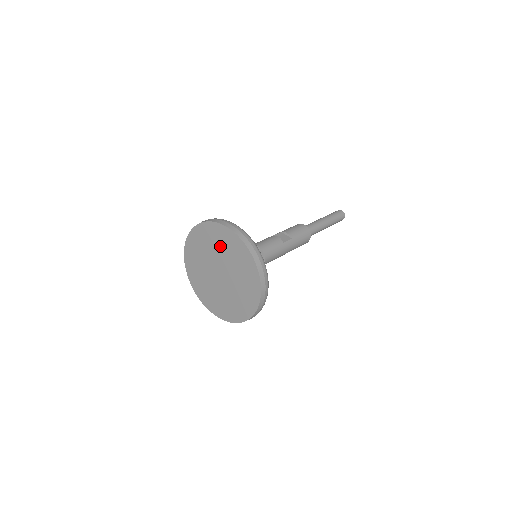
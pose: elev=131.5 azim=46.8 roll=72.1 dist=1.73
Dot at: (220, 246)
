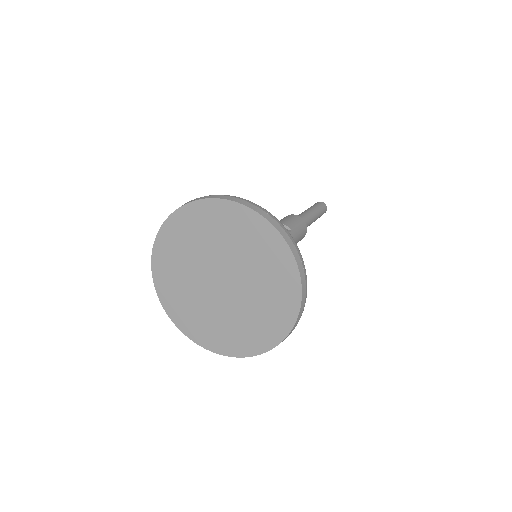
Dot at: (222, 236)
